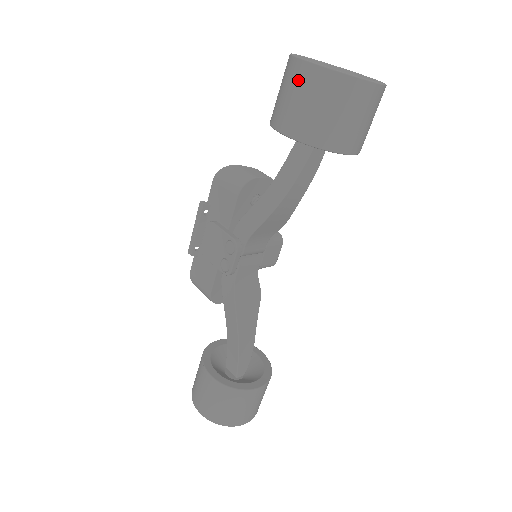
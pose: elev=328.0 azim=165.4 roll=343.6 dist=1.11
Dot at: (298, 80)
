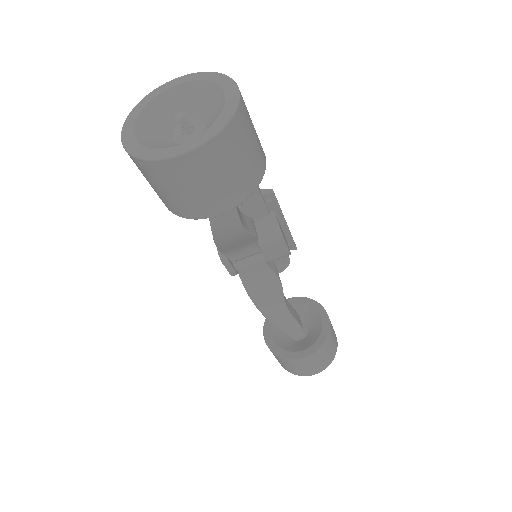
Dot at: occluded
